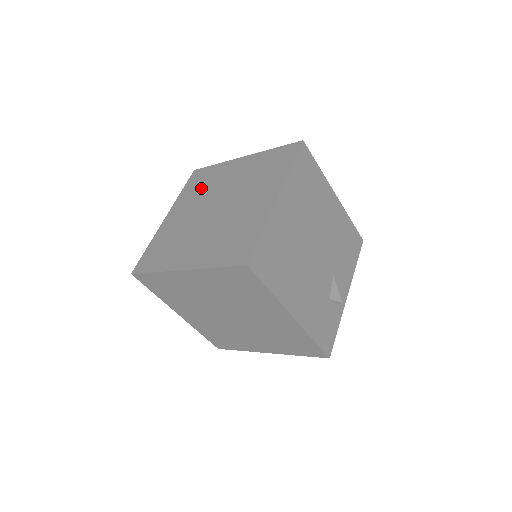
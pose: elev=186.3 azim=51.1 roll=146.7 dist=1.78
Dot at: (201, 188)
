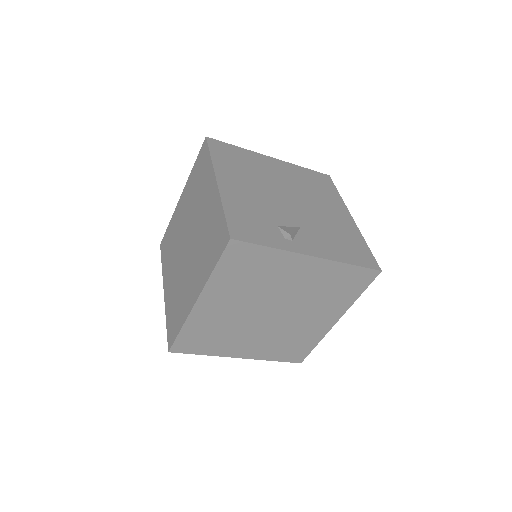
Dot at: occluded
